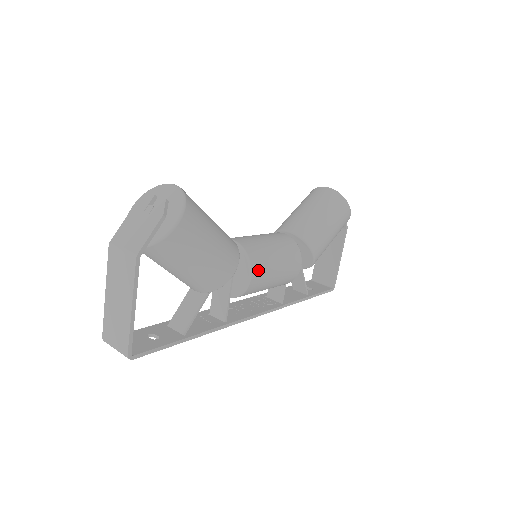
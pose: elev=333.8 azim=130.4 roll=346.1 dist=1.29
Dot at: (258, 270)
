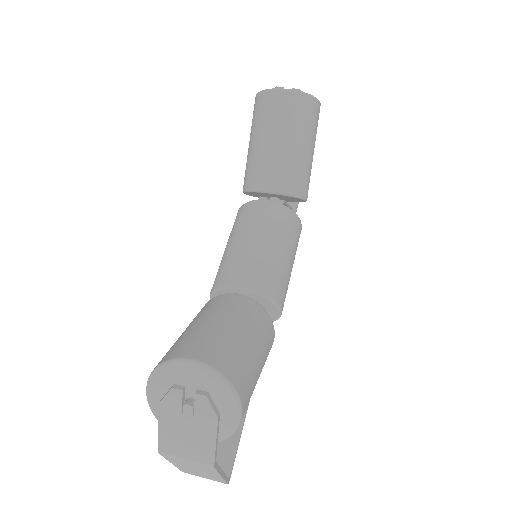
Dot at: (283, 298)
